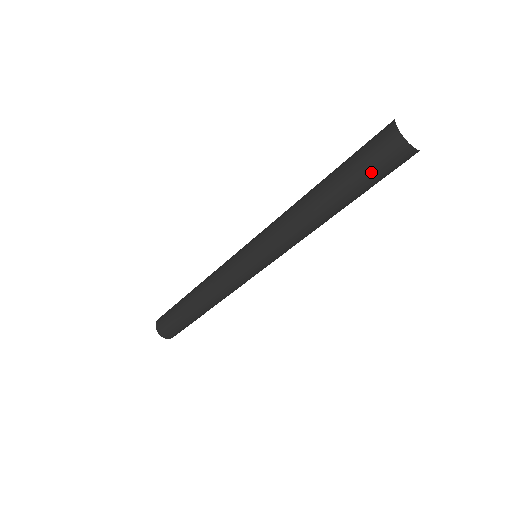
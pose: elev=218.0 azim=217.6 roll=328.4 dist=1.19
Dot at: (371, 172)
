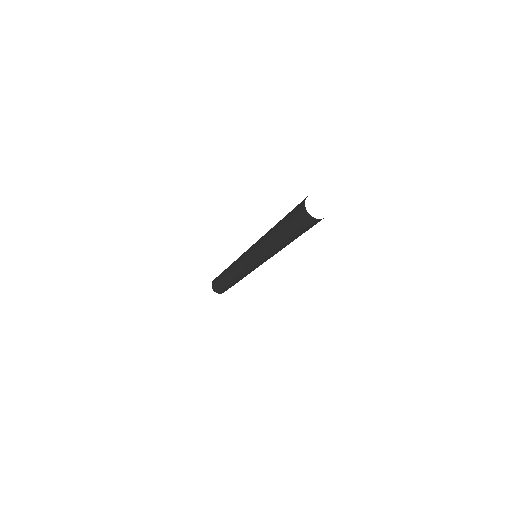
Dot at: (292, 220)
